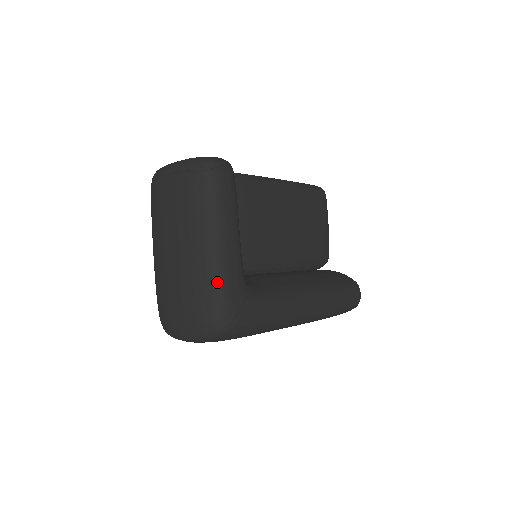
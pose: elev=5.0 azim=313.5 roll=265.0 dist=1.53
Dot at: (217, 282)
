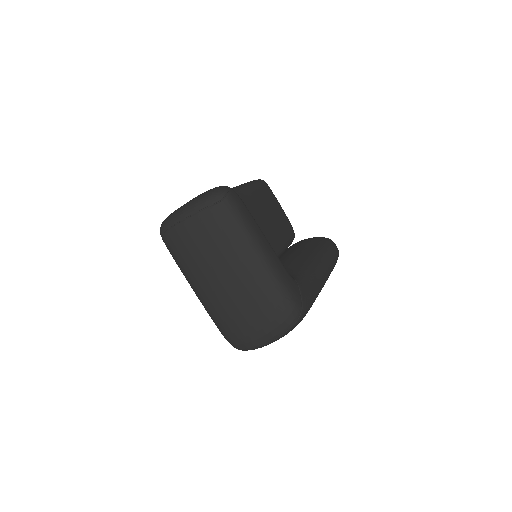
Dot at: (277, 282)
